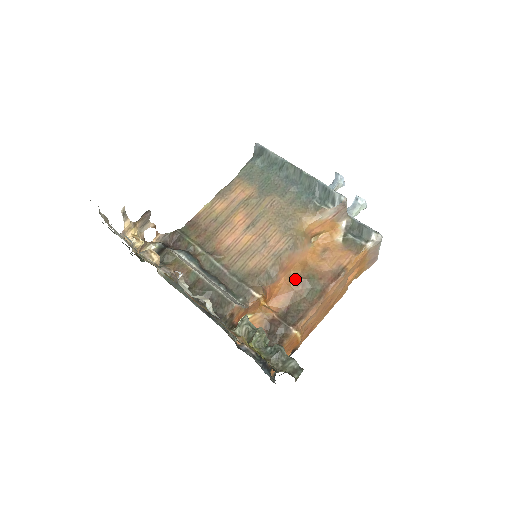
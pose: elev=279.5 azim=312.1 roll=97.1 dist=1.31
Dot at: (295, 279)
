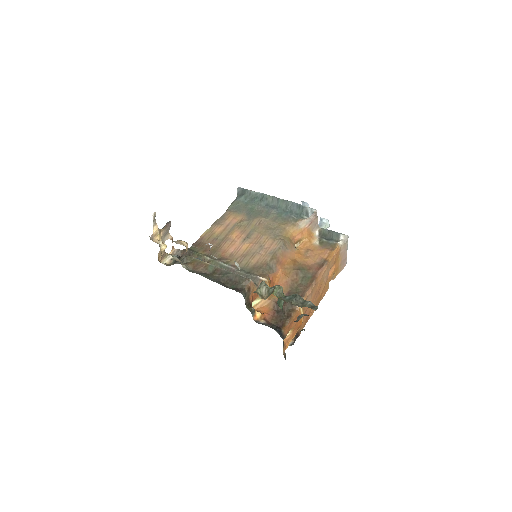
Dot at: (290, 271)
